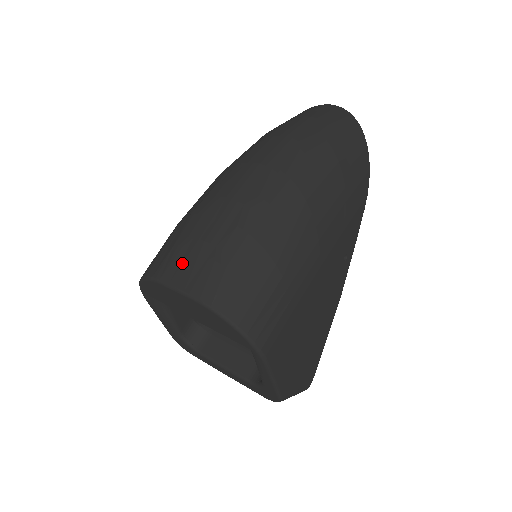
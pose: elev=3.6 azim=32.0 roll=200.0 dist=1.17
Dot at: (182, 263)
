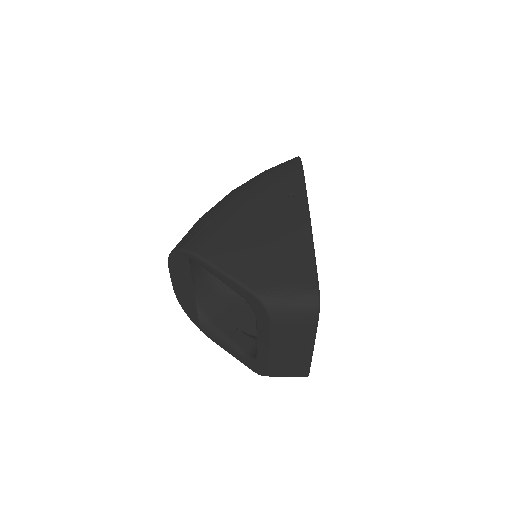
Dot at: occluded
